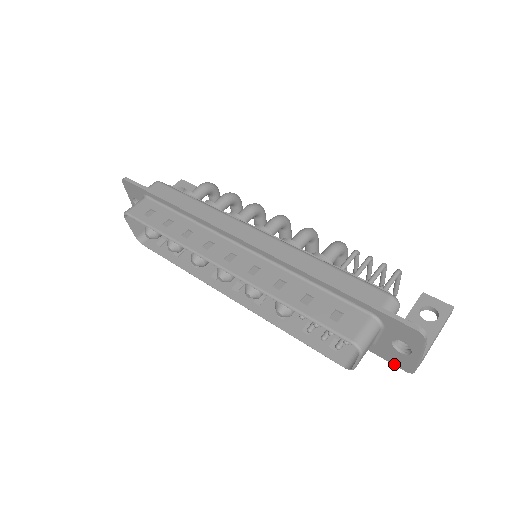
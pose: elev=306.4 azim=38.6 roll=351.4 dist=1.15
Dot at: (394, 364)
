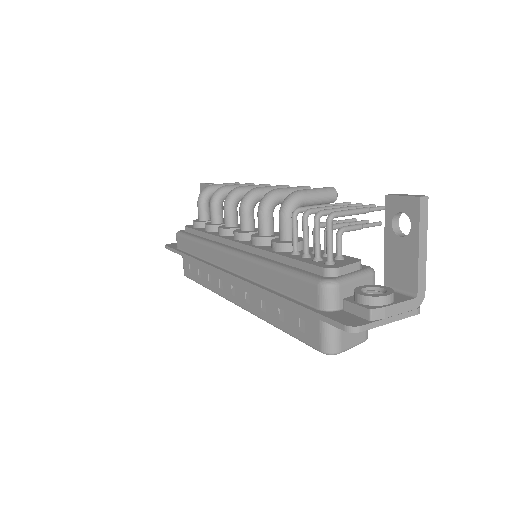
Dot at: occluded
